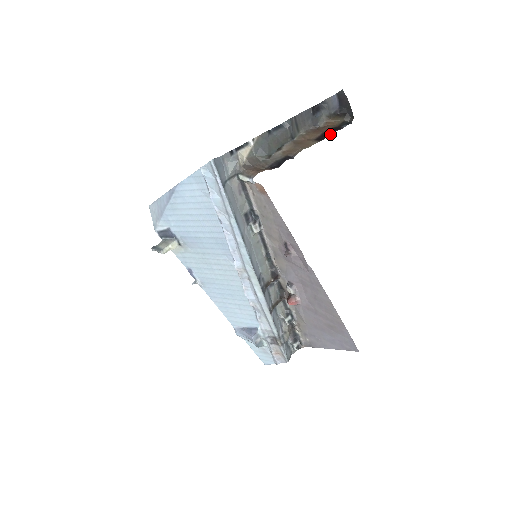
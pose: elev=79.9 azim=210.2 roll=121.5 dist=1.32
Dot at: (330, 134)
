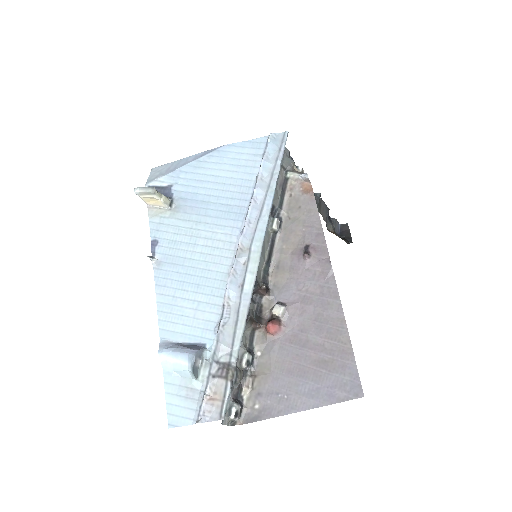
Dot at: occluded
